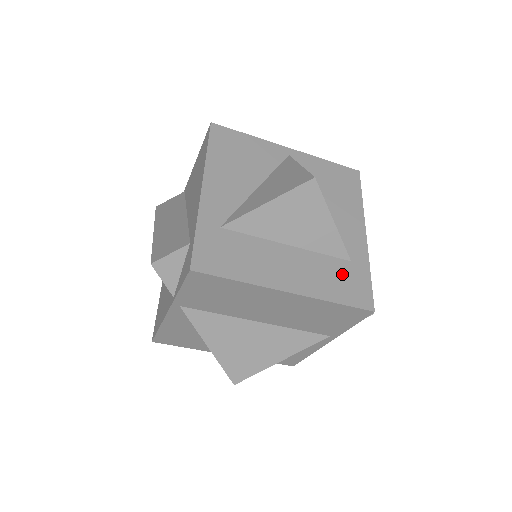
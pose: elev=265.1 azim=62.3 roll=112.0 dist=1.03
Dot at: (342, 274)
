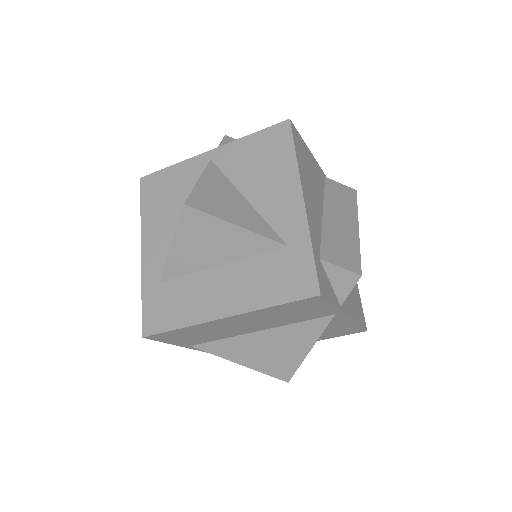
Dot at: (278, 268)
